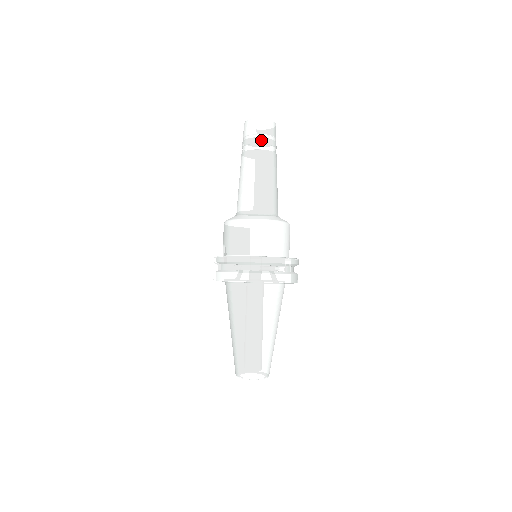
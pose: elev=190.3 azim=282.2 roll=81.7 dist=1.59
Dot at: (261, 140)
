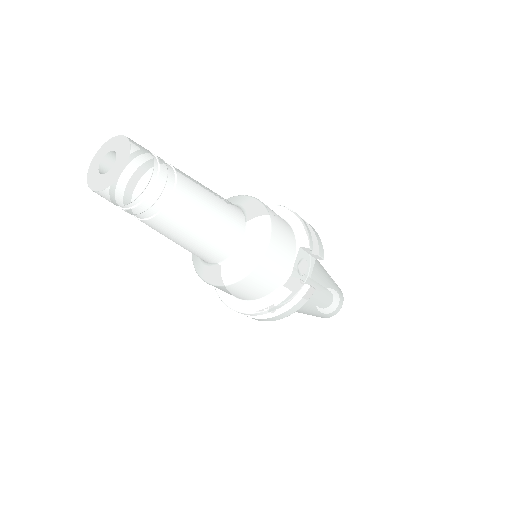
Dot at: (126, 211)
